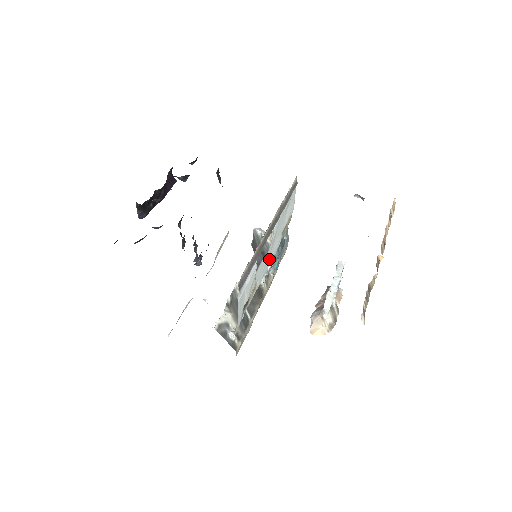
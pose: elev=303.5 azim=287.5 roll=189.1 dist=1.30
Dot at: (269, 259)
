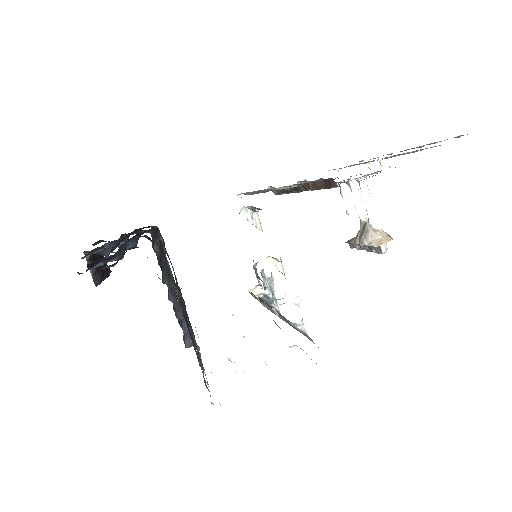
Dot at: occluded
